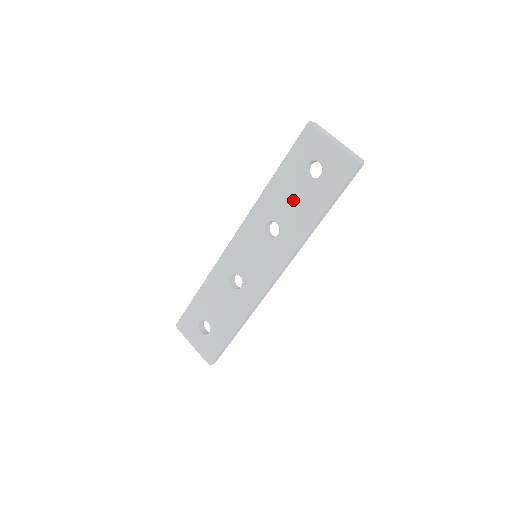
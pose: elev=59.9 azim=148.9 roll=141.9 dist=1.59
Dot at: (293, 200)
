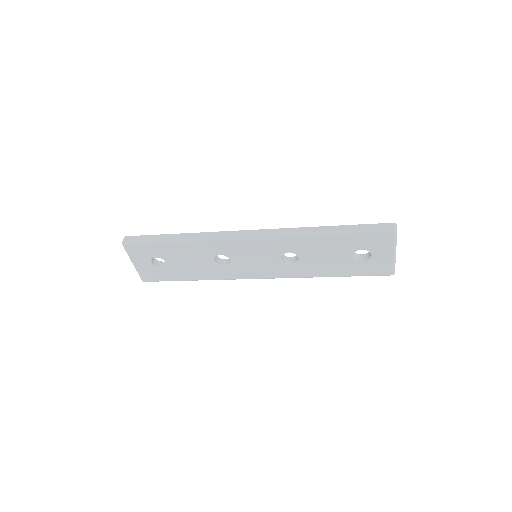
Dot at: (327, 258)
